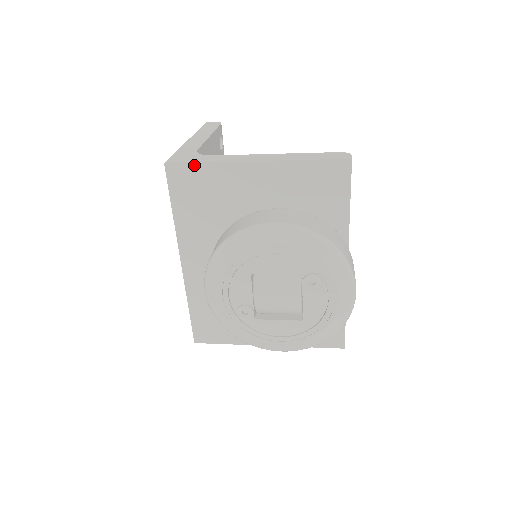
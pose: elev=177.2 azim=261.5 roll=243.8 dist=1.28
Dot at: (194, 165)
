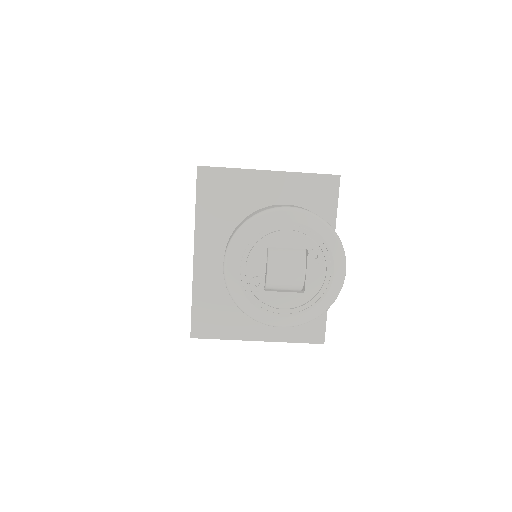
Dot at: (221, 169)
